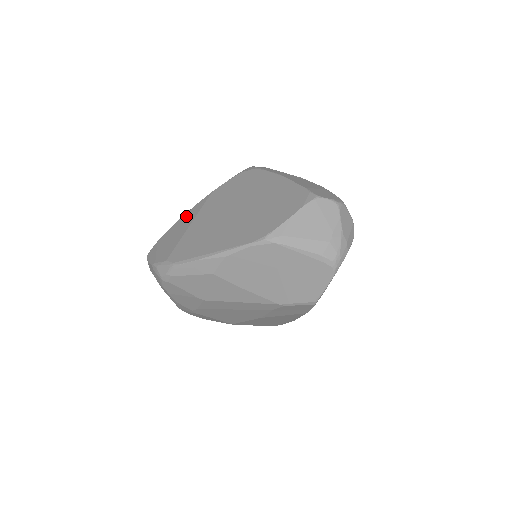
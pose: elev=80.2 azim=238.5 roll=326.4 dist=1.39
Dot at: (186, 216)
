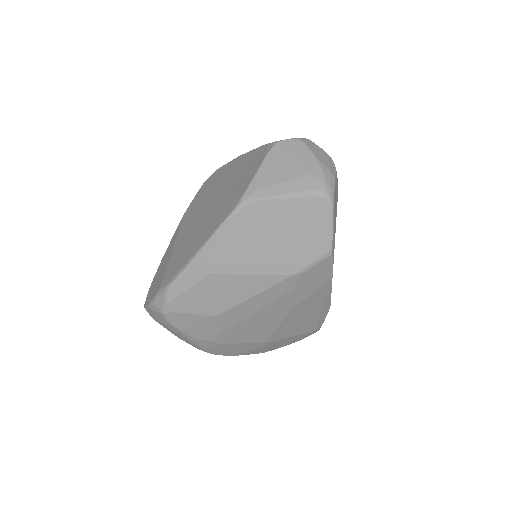
Dot at: (167, 249)
